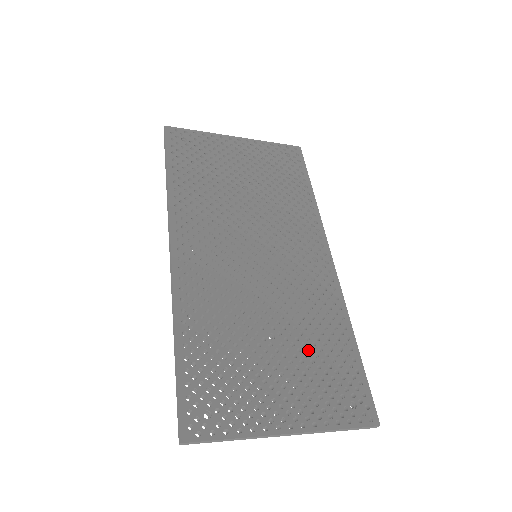
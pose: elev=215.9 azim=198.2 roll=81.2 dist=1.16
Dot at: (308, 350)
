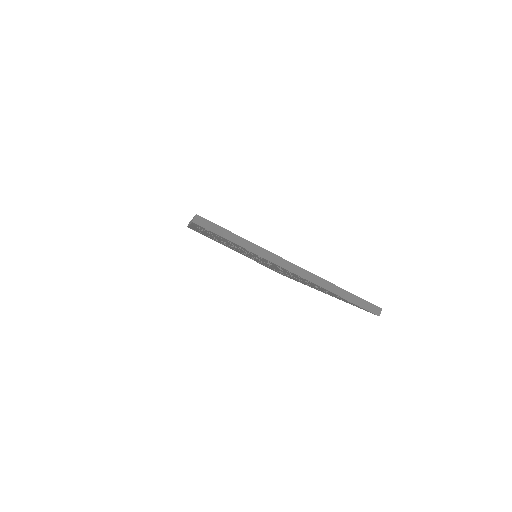
Dot at: occluded
